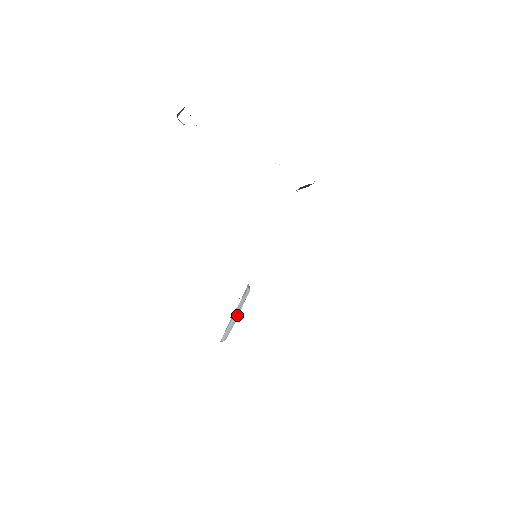
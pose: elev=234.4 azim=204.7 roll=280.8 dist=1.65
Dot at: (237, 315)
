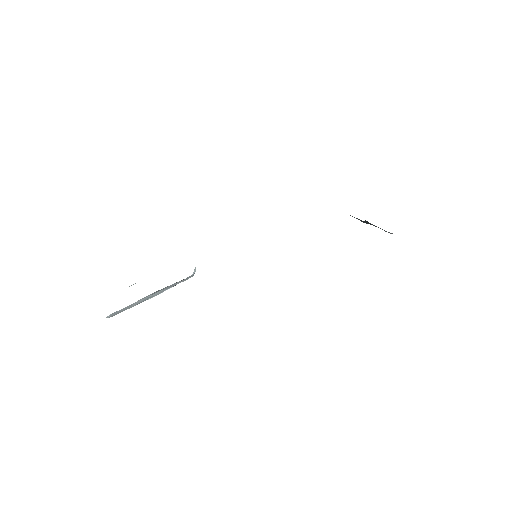
Dot at: (152, 296)
